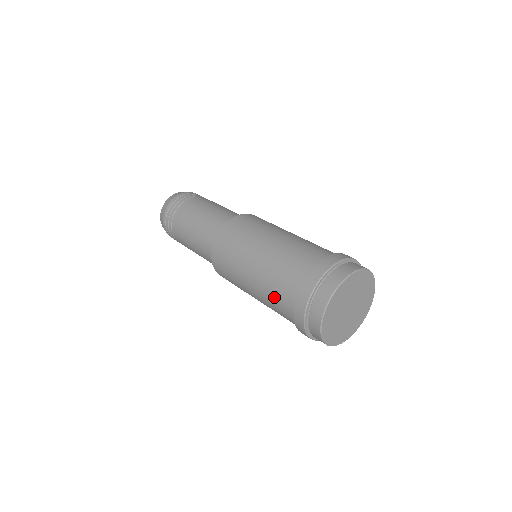
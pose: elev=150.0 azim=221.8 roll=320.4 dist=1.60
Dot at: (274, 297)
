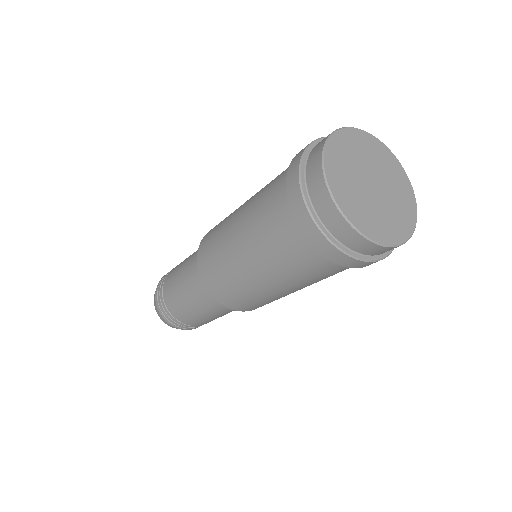
Dot at: (284, 258)
